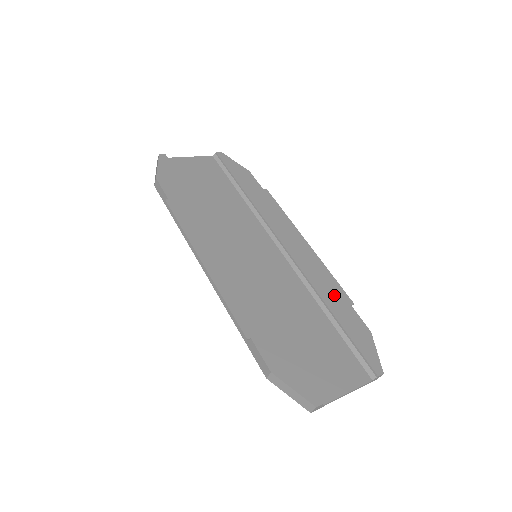
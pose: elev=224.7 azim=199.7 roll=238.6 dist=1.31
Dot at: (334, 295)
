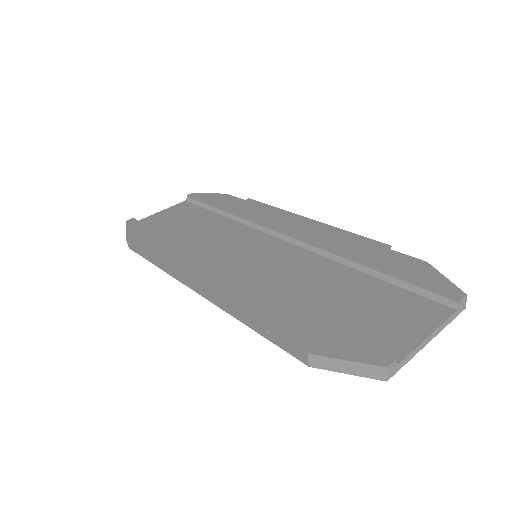
Dot at: (362, 248)
